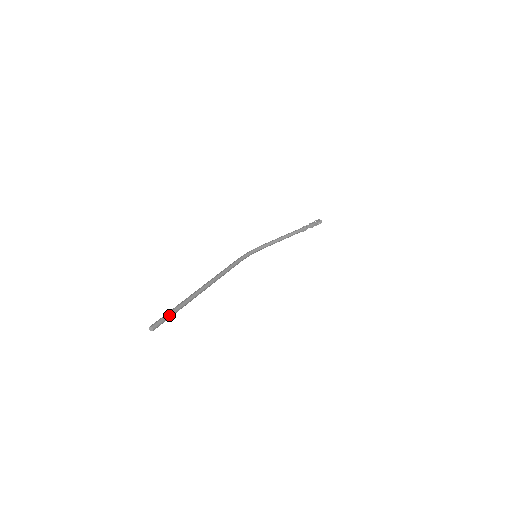
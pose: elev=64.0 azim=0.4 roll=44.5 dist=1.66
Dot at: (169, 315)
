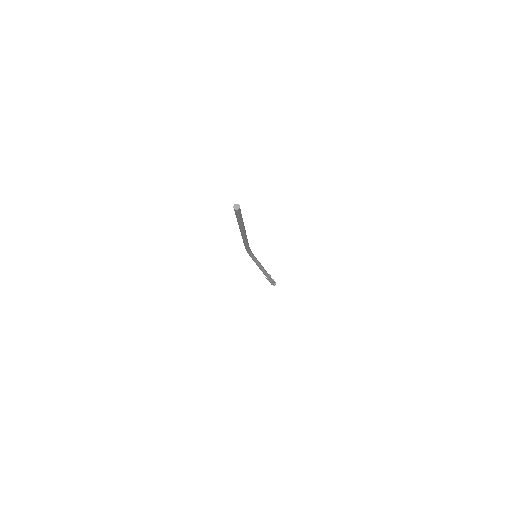
Dot at: occluded
